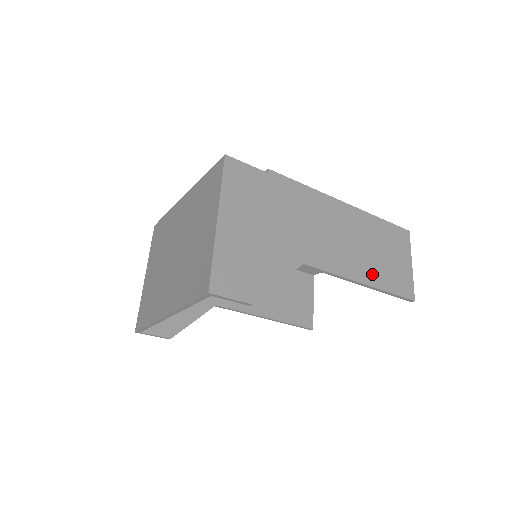
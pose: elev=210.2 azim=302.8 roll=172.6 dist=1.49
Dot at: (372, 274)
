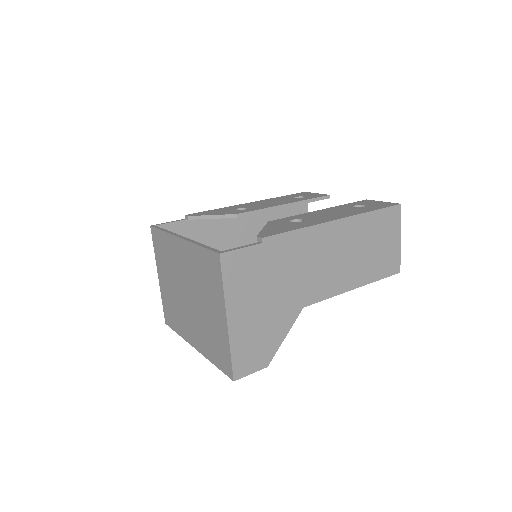
Dot at: (363, 274)
